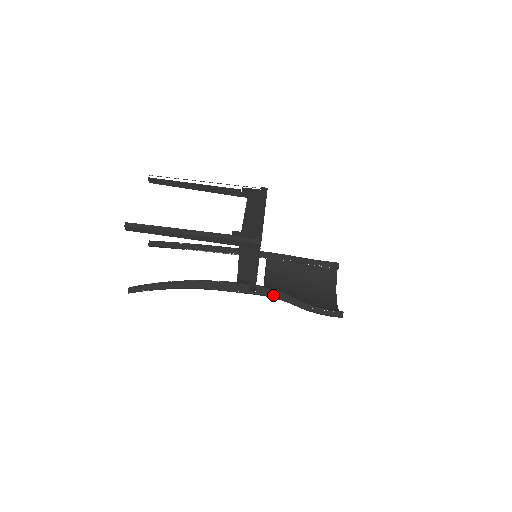
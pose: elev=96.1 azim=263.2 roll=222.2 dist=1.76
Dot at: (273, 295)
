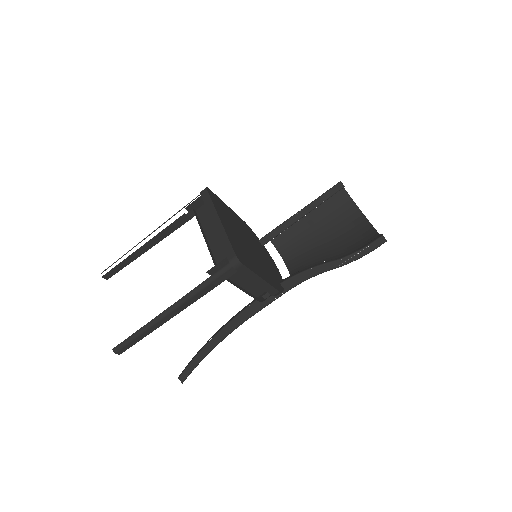
Dot at: (303, 279)
